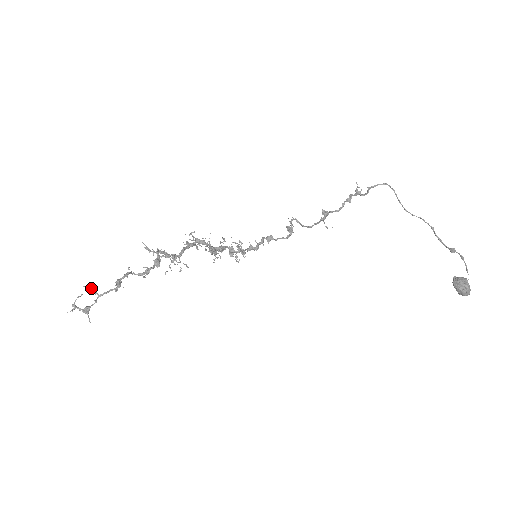
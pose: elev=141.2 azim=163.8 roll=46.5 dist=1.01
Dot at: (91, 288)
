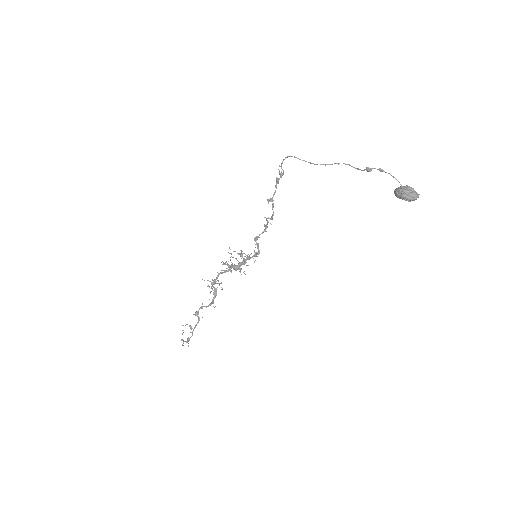
Dot at: (189, 326)
